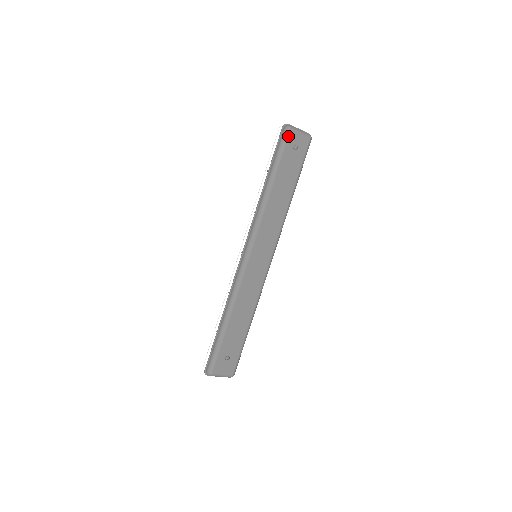
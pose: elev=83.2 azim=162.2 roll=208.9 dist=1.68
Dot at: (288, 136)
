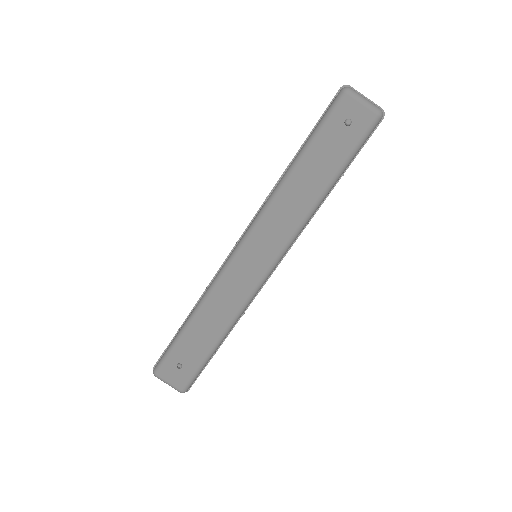
Dot at: (340, 102)
